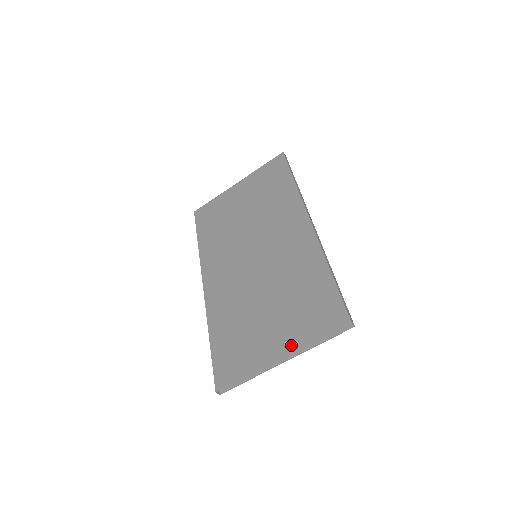
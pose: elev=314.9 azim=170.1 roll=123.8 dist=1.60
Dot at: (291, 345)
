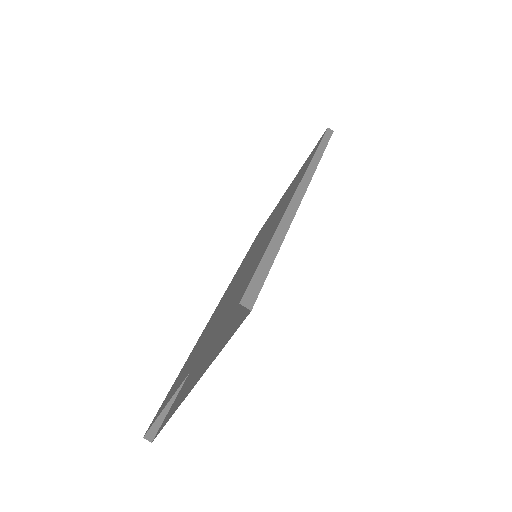
Dot at: (197, 358)
